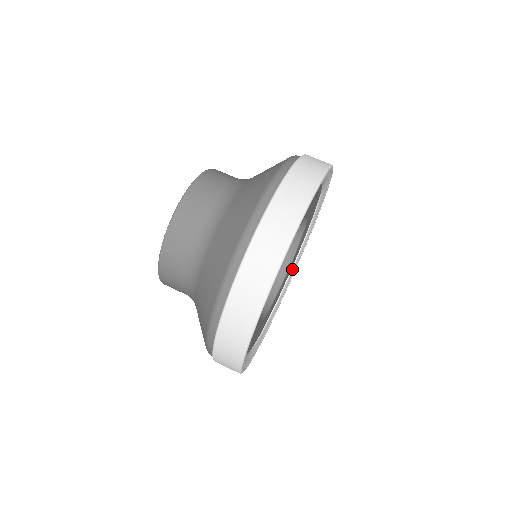
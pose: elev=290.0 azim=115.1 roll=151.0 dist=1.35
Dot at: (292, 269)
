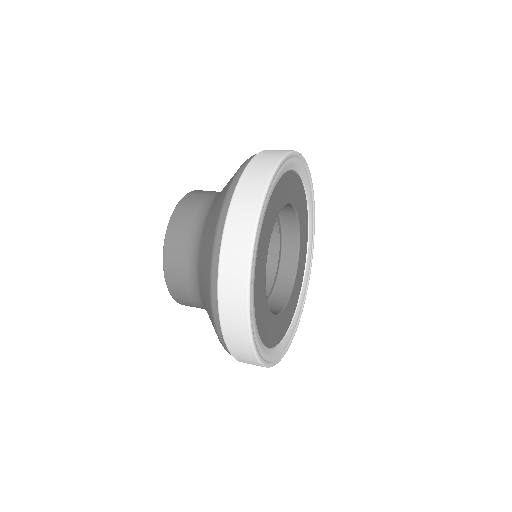
Dot at: (307, 250)
